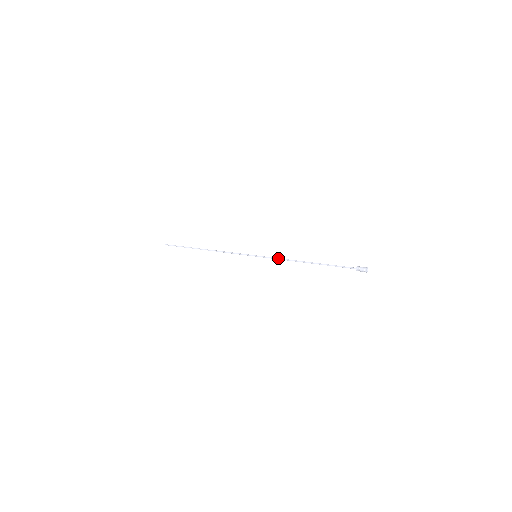
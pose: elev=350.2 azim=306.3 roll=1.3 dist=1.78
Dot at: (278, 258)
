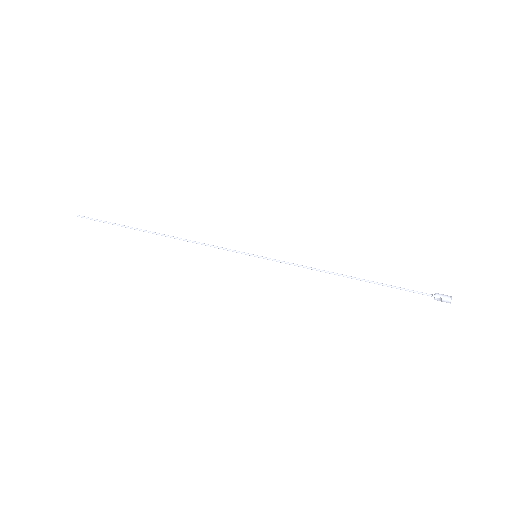
Dot at: (297, 265)
